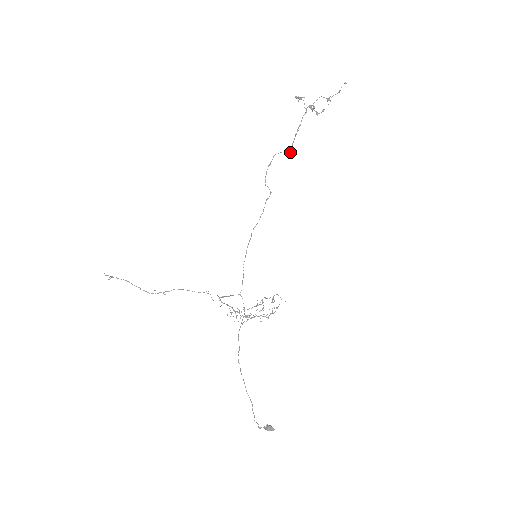
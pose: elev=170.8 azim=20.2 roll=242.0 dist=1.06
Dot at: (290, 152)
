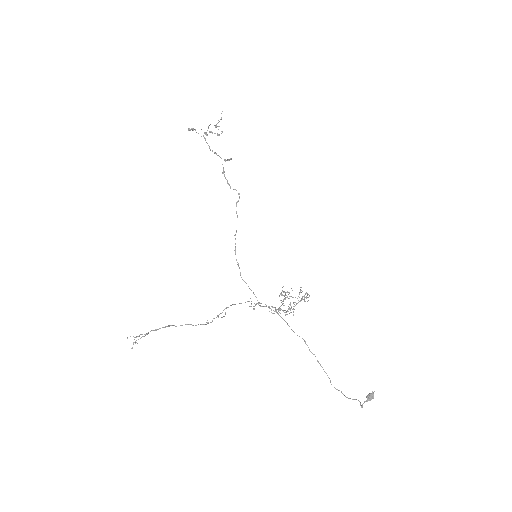
Dot at: (231, 159)
